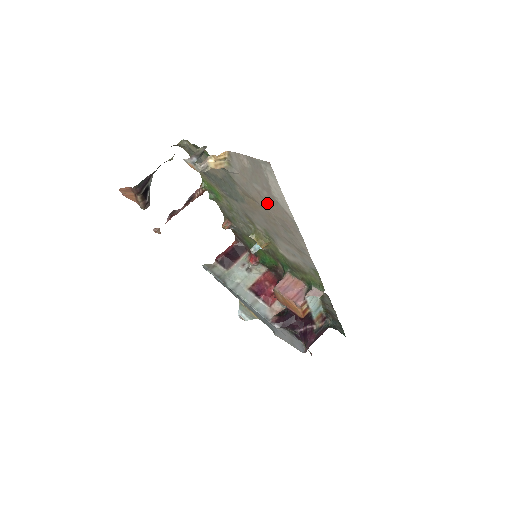
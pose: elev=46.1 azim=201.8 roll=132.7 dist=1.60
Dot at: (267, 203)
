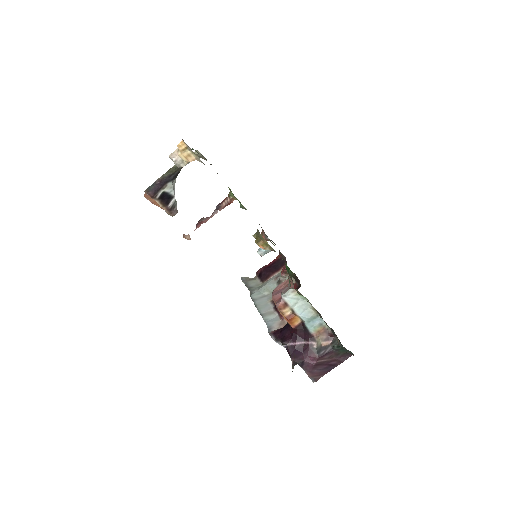
Dot at: occluded
